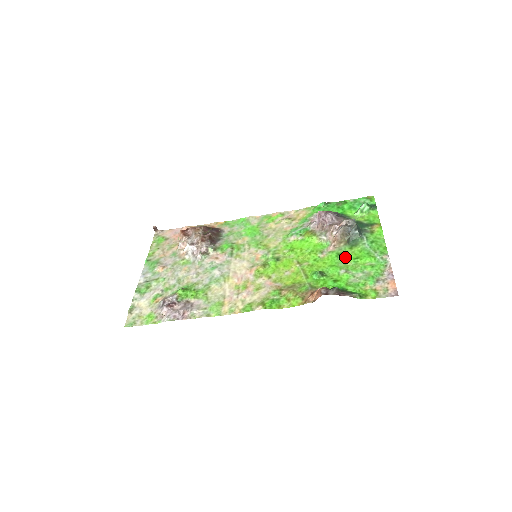
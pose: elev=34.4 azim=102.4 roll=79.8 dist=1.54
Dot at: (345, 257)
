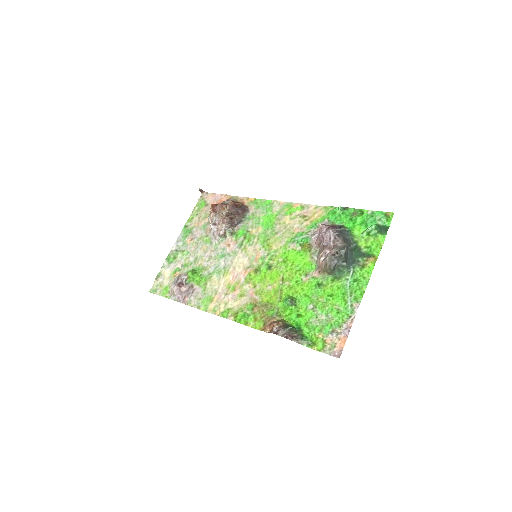
Dot at: (322, 289)
